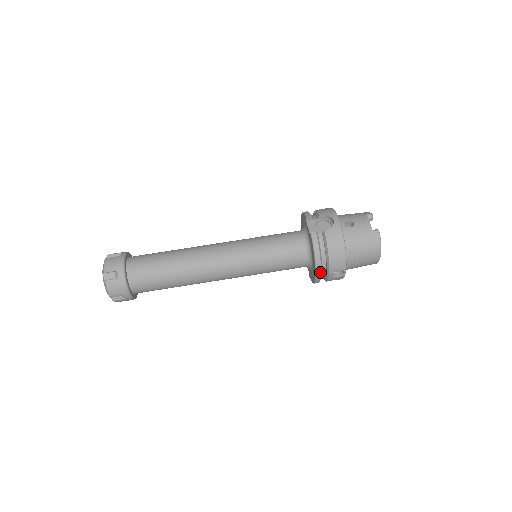
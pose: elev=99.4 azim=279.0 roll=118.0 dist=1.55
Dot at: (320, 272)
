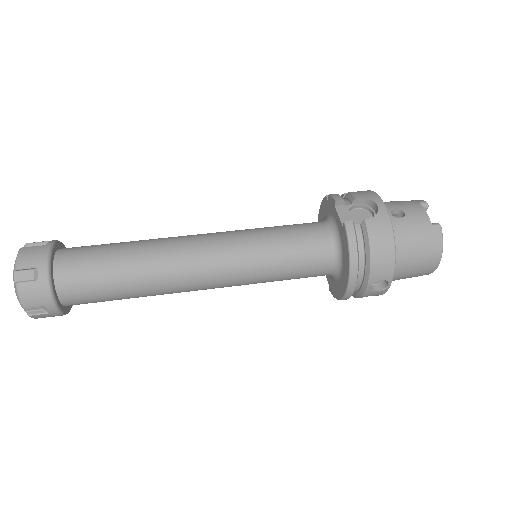
Dot at: (355, 282)
